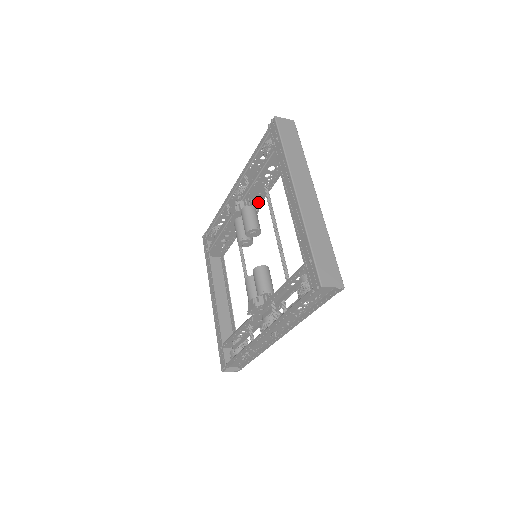
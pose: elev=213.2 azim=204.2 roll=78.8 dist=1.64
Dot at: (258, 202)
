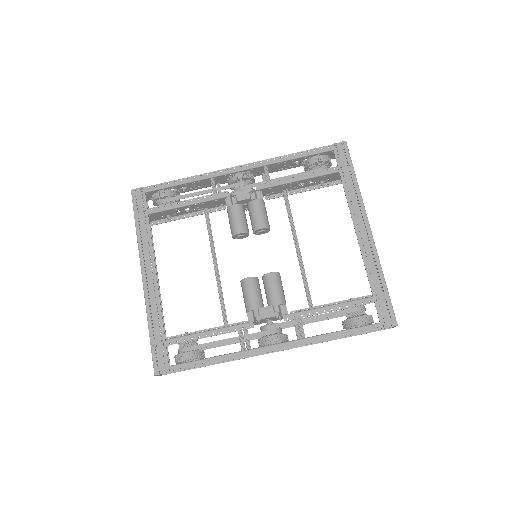
Dot at: occluded
